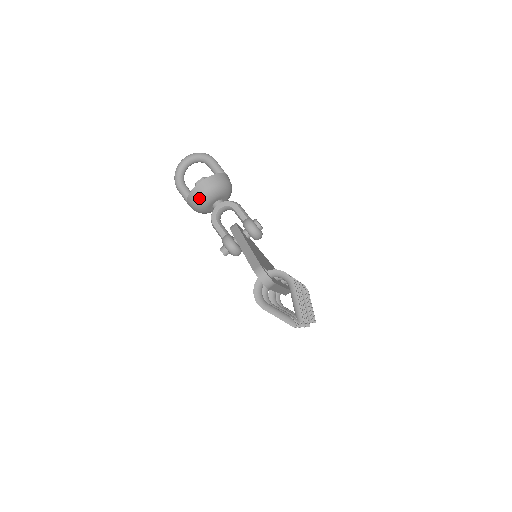
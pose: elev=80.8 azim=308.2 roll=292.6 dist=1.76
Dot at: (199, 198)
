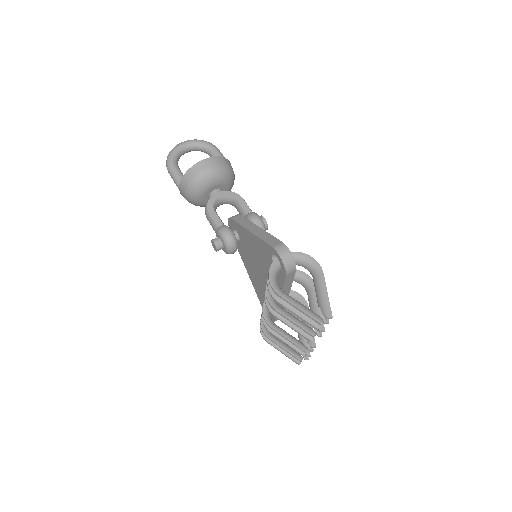
Dot at: (200, 176)
